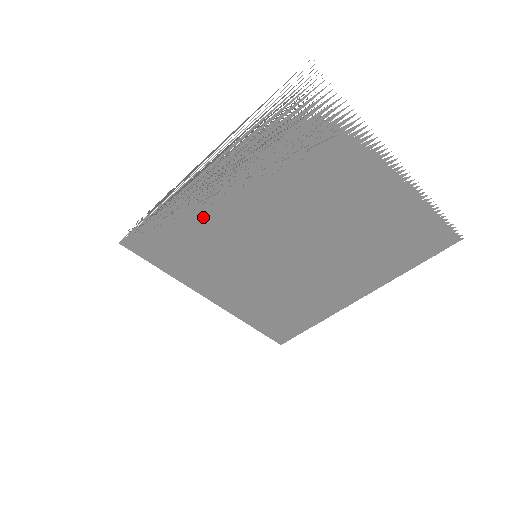
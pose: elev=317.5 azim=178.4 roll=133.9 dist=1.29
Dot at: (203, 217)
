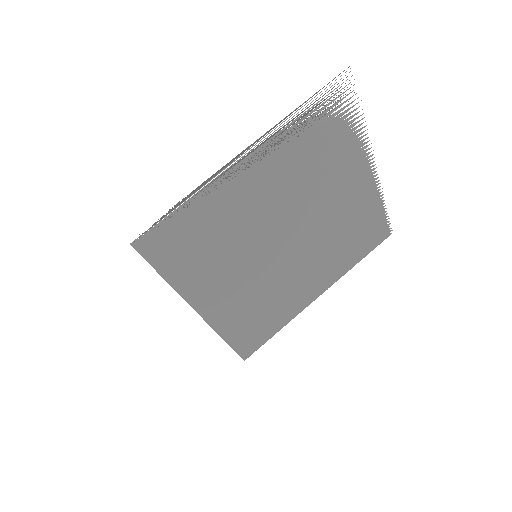
Dot at: (226, 211)
